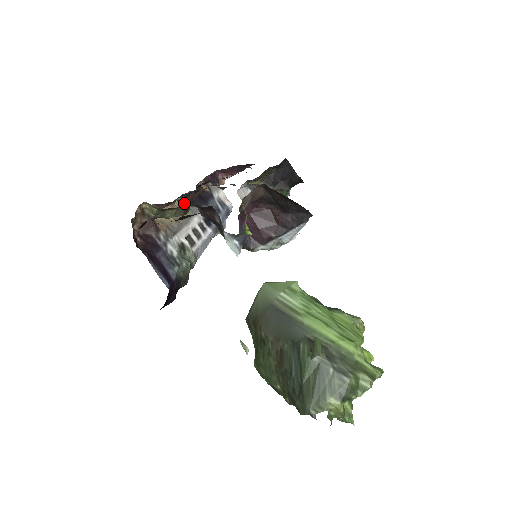
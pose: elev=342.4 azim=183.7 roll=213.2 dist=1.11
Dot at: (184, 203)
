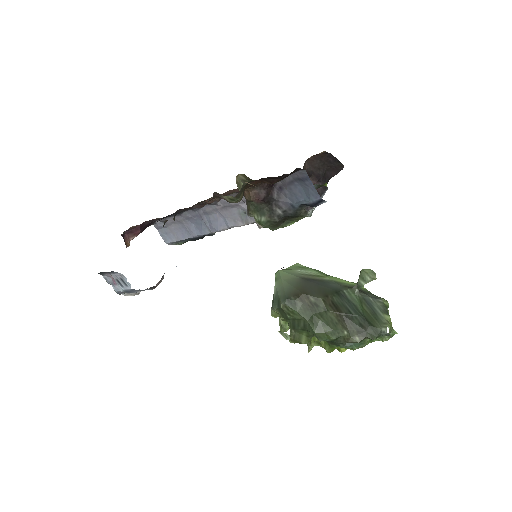
Dot at: occluded
